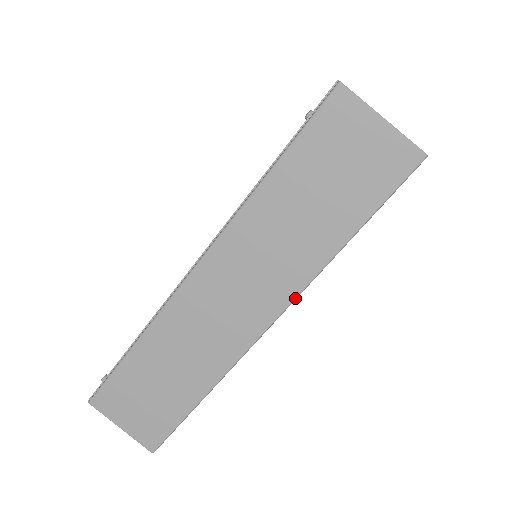
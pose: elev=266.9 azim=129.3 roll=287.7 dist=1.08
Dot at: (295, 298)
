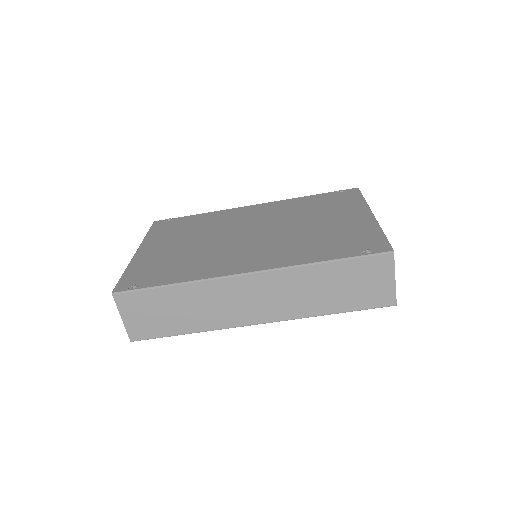
Dot at: (287, 320)
